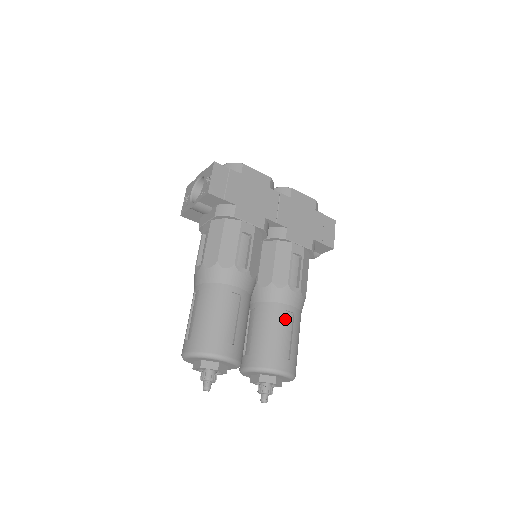
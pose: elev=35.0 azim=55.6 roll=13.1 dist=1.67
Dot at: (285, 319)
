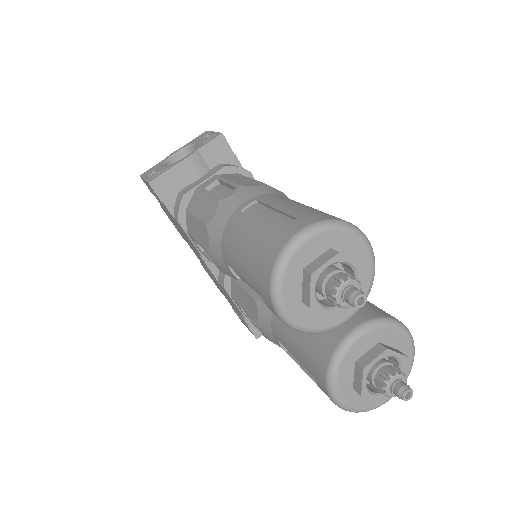
Dot at: occluded
